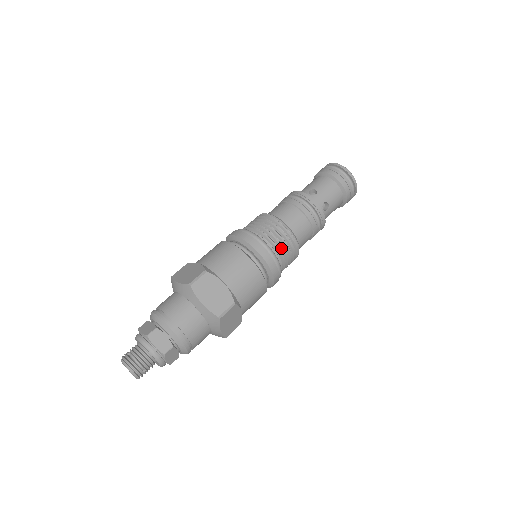
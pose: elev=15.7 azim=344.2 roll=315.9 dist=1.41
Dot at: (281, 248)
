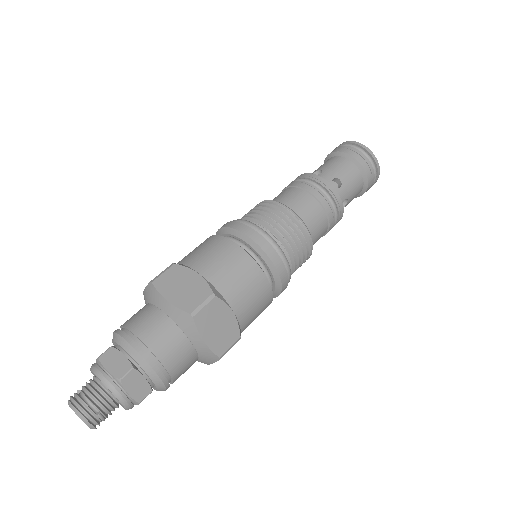
Dot at: (278, 229)
